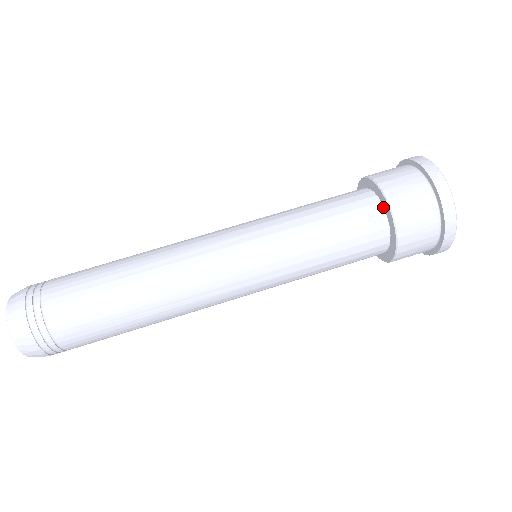
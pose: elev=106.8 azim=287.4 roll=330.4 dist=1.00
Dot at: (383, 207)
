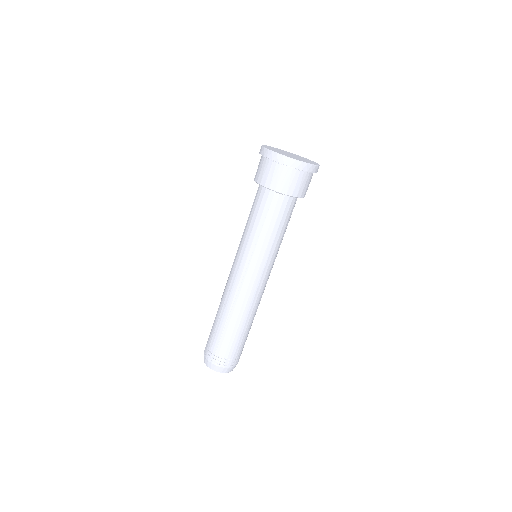
Dot at: occluded
